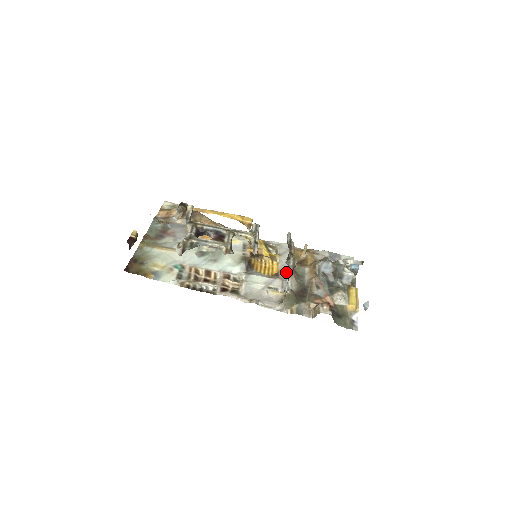
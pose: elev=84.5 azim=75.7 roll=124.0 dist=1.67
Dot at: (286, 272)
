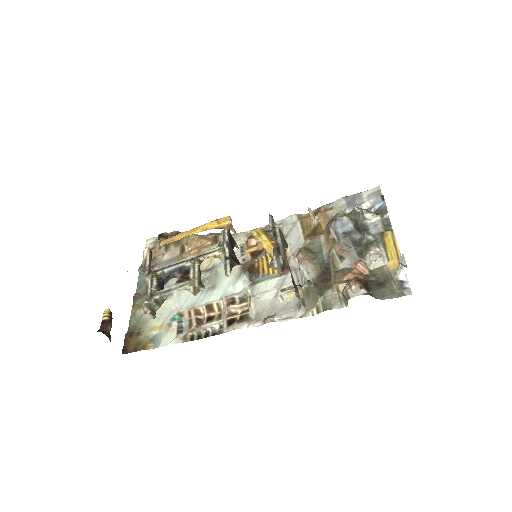
Dot at: (296, 259)
